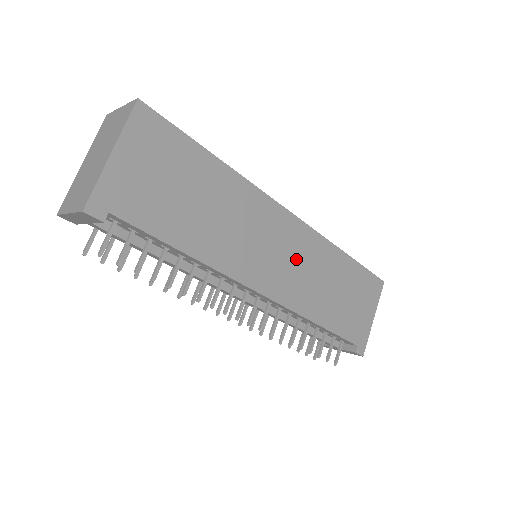
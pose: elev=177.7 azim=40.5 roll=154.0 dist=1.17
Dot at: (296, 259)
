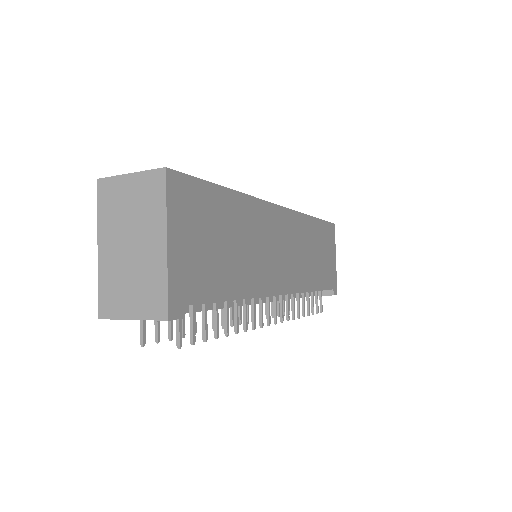
Dot at: (292, 246)
